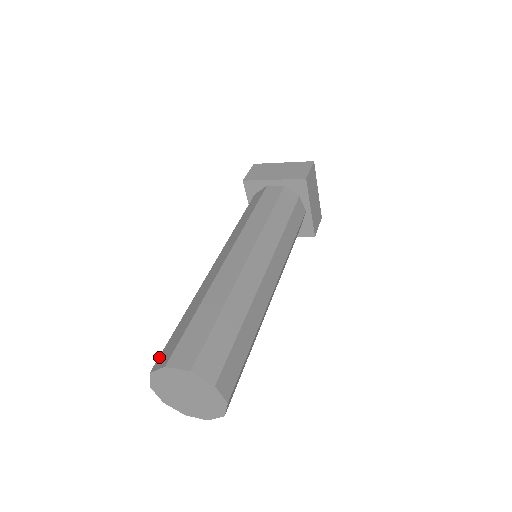
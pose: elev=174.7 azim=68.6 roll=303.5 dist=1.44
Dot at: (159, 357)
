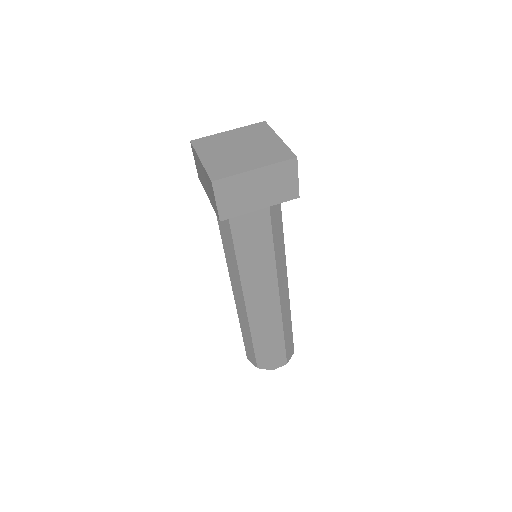
Dot at: (257, 362)
